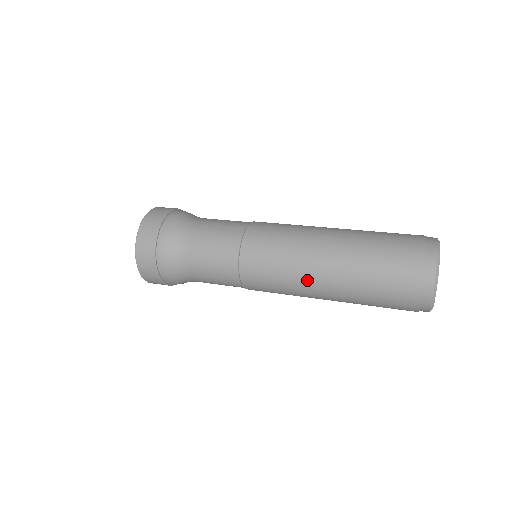
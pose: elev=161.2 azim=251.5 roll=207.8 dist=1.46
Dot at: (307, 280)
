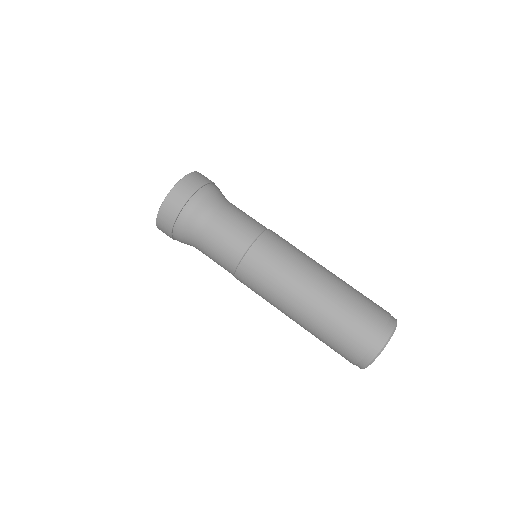
Dot at: occluded
